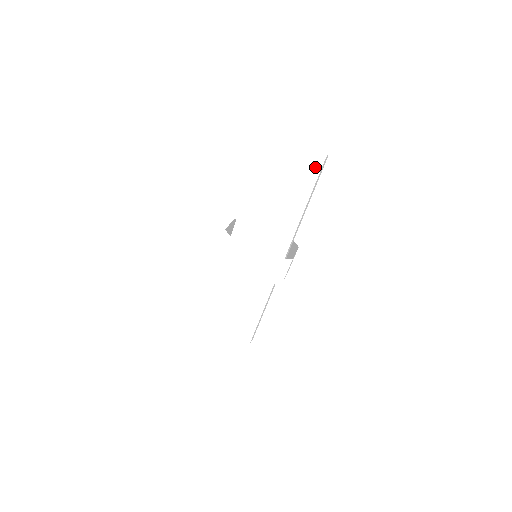
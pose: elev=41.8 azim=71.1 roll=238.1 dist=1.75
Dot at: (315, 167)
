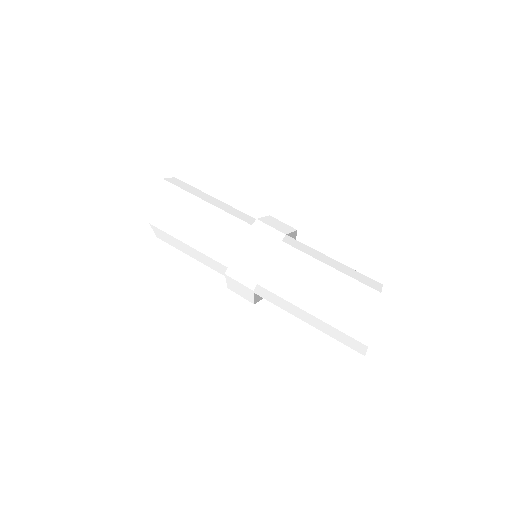
Dot at: occluded
